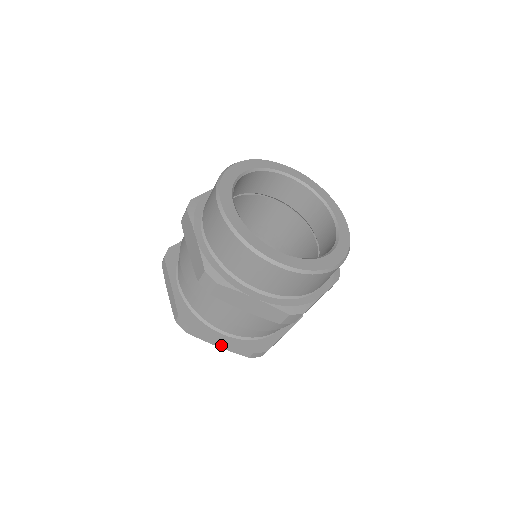
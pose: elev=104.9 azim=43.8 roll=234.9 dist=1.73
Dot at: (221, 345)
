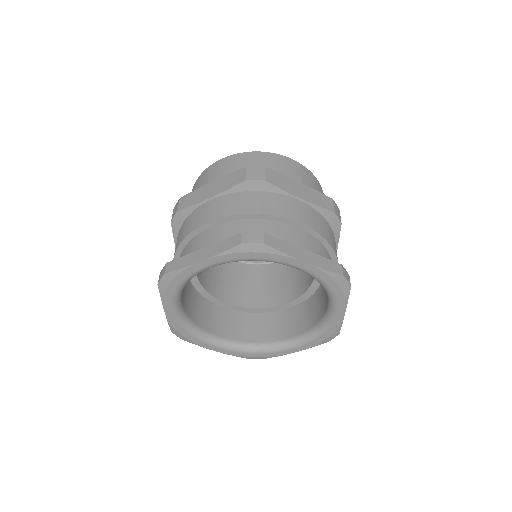
Dot at: (308, 259)
